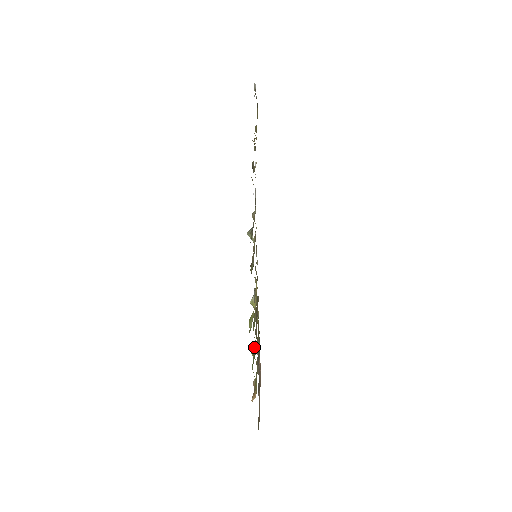
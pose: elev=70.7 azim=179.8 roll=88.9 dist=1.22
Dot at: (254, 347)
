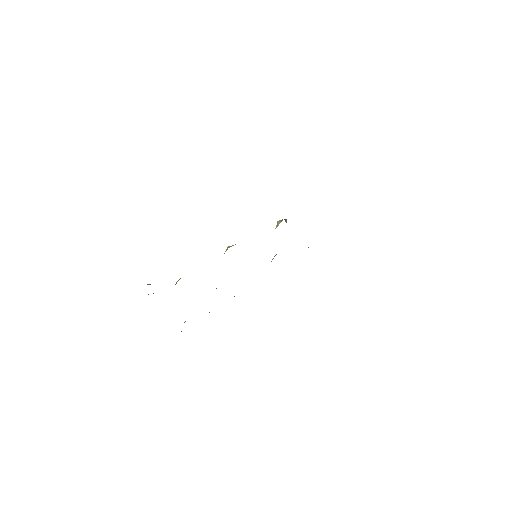
Dot at: occluded
